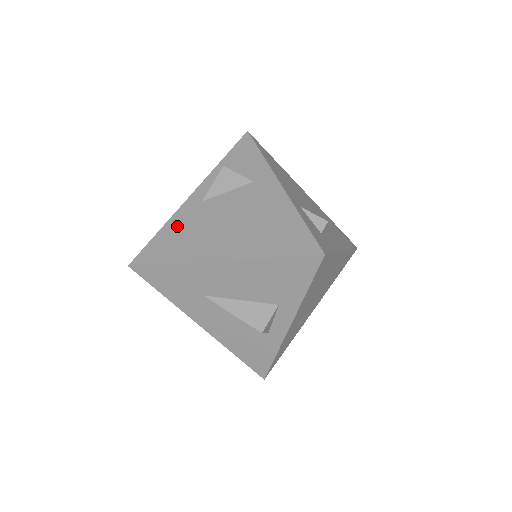
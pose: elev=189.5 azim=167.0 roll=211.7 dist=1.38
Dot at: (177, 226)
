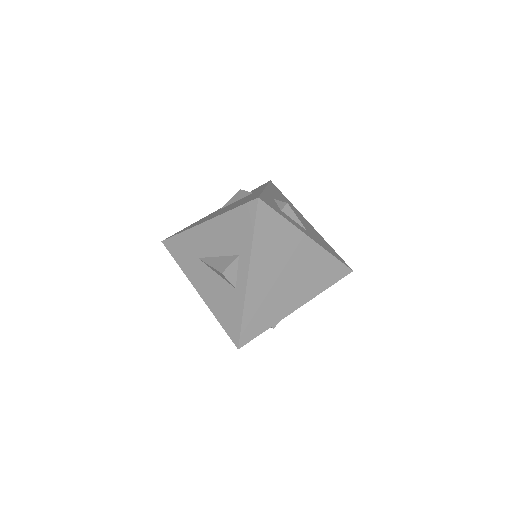
Dot at: occluded
